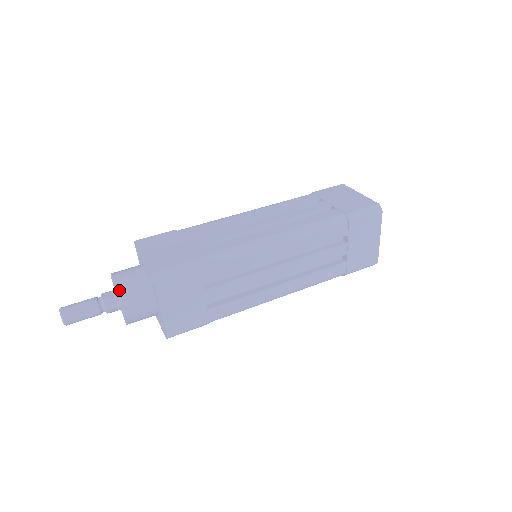
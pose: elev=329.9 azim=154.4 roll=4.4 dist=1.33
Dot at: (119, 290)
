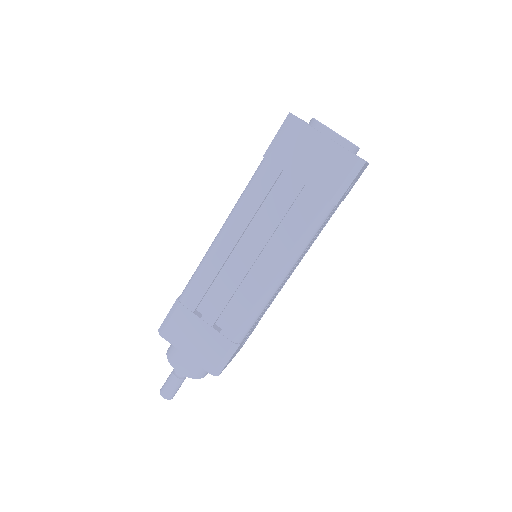
Dot at: (167, 355)
